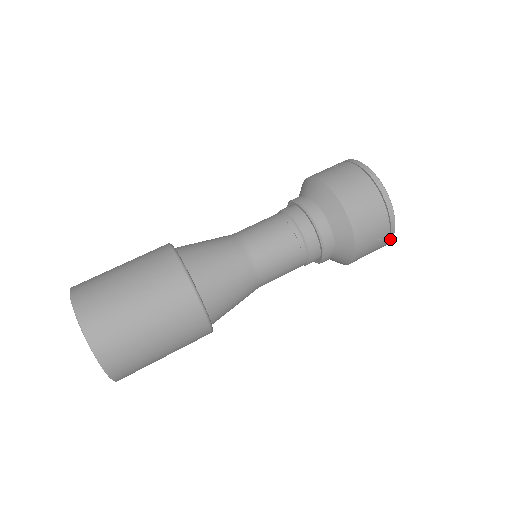
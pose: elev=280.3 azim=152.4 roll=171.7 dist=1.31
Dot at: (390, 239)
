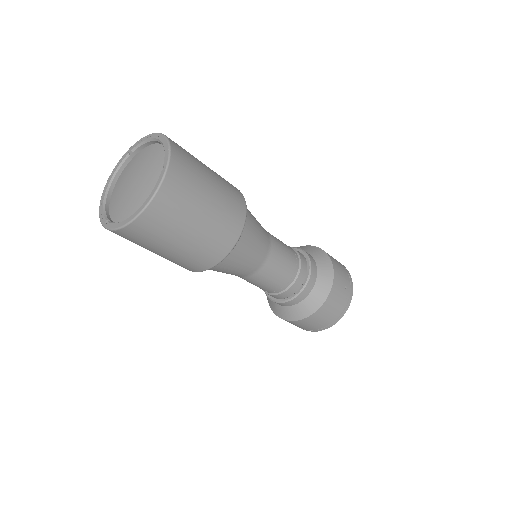
Dot at: (350, 299)
